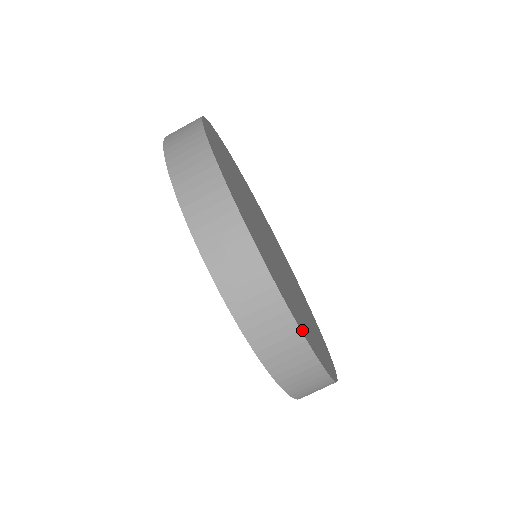
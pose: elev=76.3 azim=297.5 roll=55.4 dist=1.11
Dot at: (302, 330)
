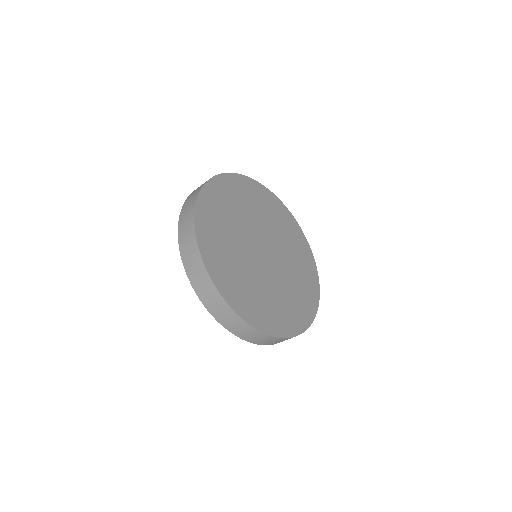
Dot at: (259, 326)
